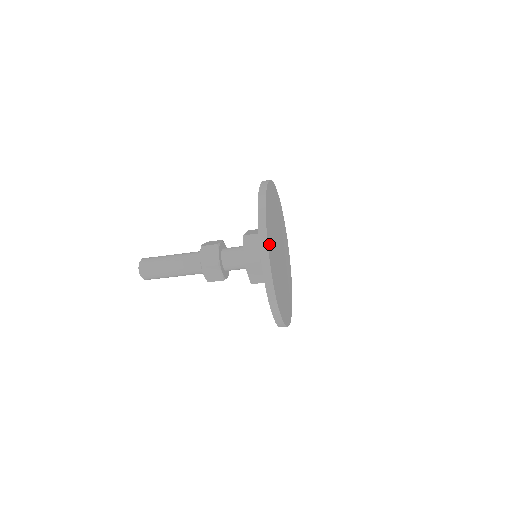
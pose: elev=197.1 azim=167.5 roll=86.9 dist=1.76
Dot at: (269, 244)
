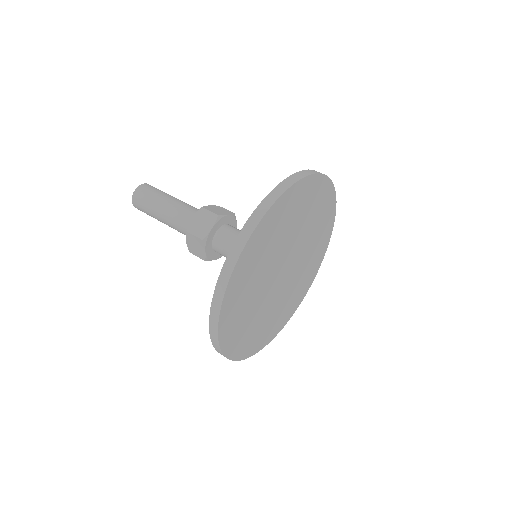
Dot at: (247, 254)
